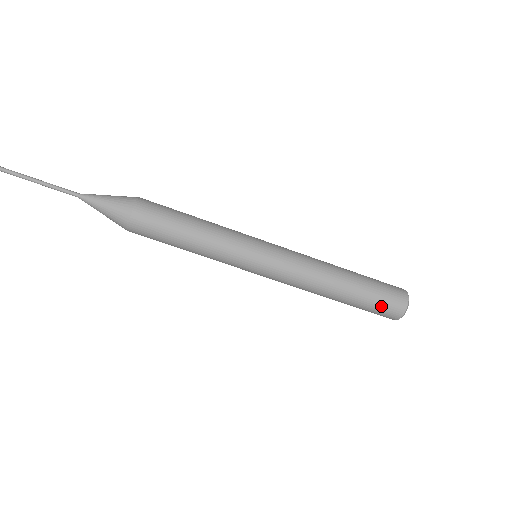
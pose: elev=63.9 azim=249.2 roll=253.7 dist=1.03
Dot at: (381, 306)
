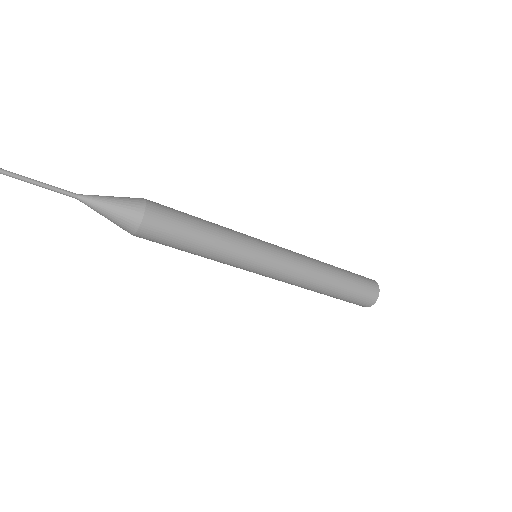
Dot at: (352, 302)
